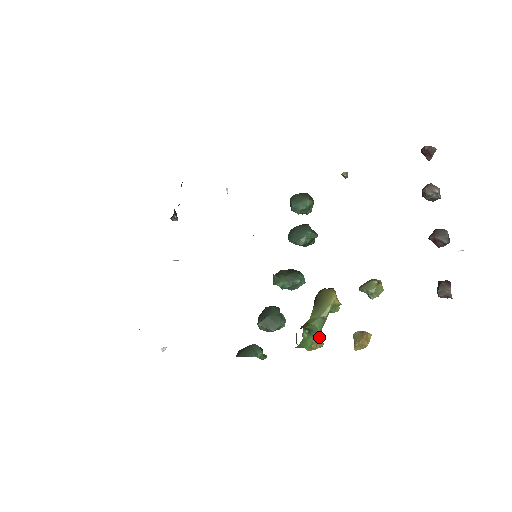
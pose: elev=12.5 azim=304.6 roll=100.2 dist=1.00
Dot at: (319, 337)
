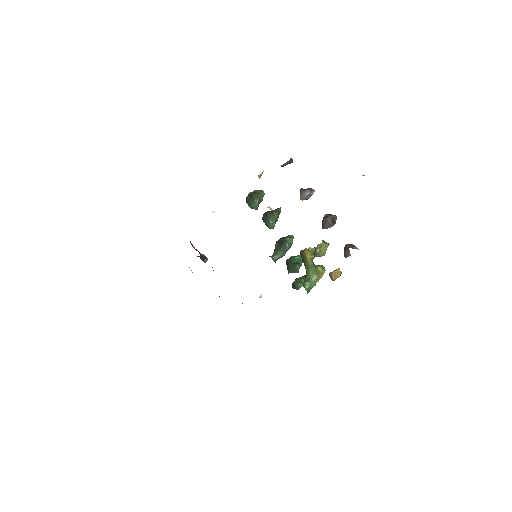
Dot at: (317, 277)
